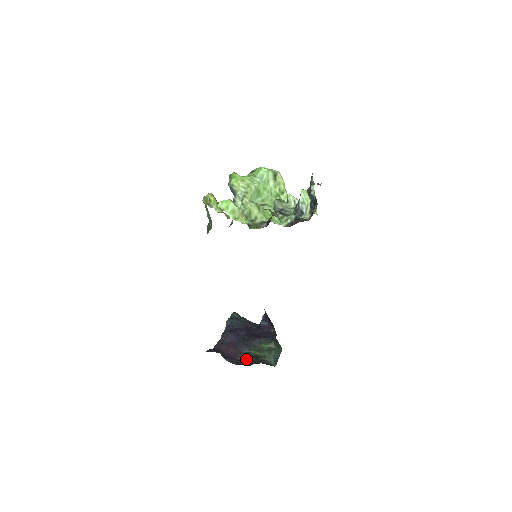
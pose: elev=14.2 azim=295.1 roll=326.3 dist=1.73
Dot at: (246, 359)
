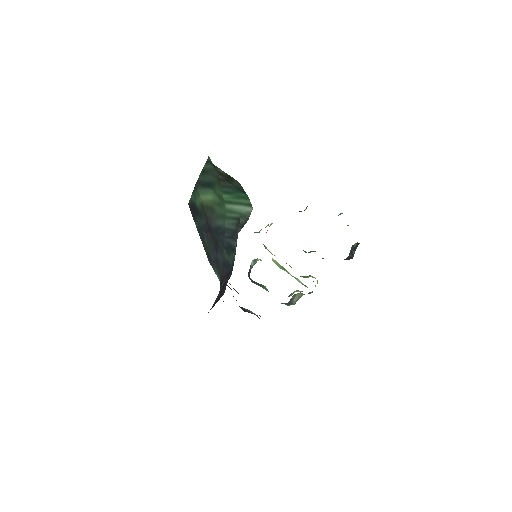
Dot at: occluded
